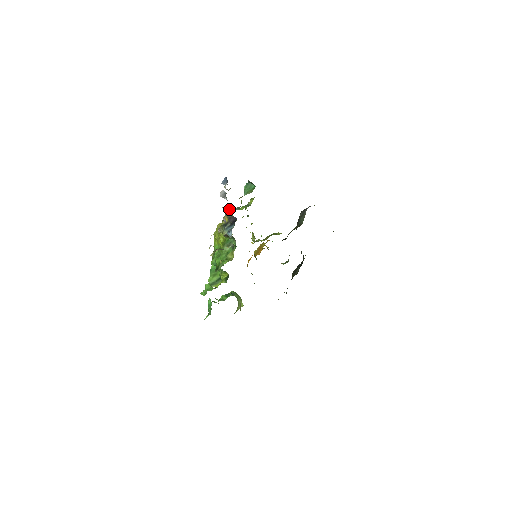
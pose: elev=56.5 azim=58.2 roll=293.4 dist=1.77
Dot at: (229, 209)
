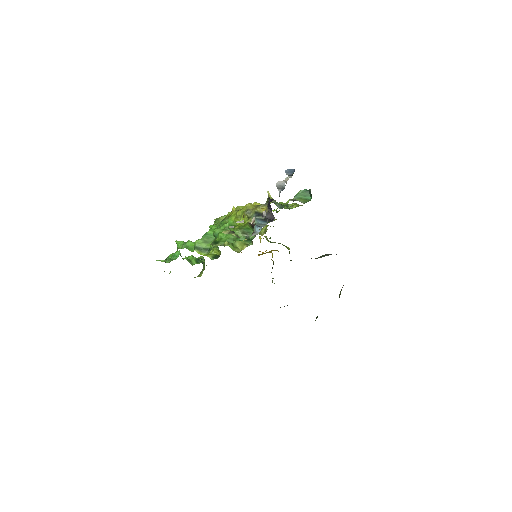
Dot at: (270, 197)
